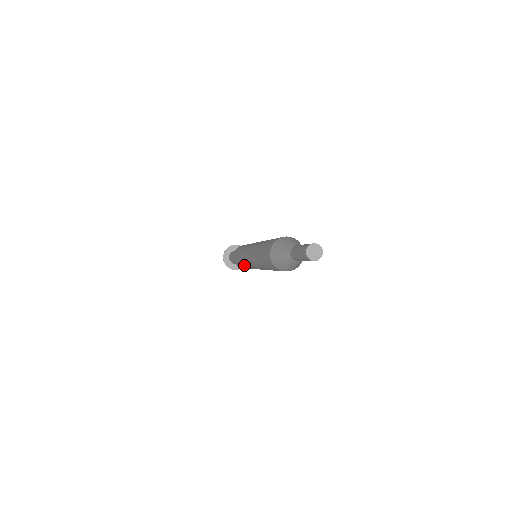
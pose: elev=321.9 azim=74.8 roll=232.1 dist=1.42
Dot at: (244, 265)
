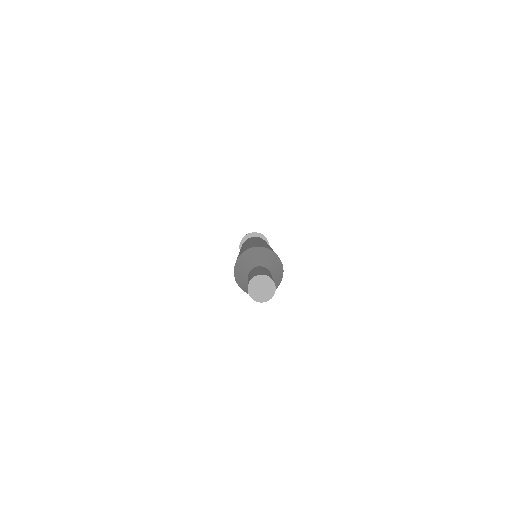
Dot at: occluded
